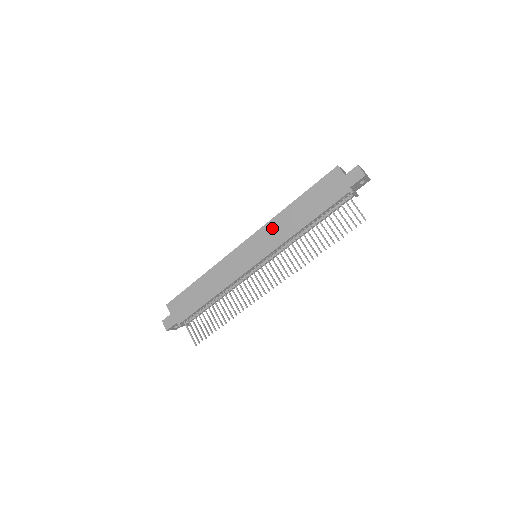
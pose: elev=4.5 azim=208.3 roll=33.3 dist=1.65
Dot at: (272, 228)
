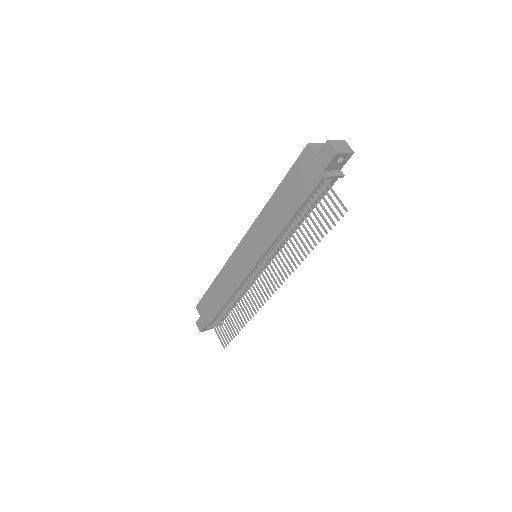
Dot at: (260, 226)
